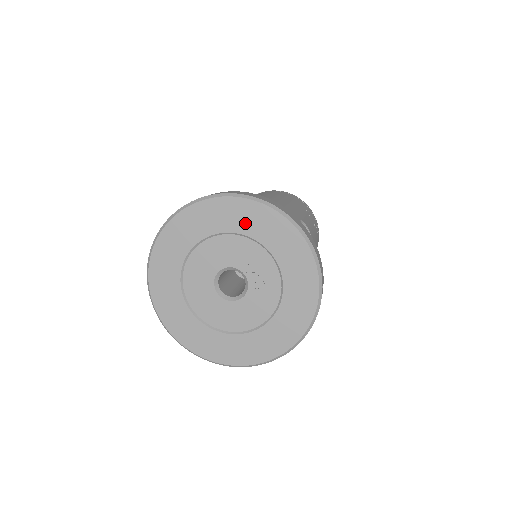
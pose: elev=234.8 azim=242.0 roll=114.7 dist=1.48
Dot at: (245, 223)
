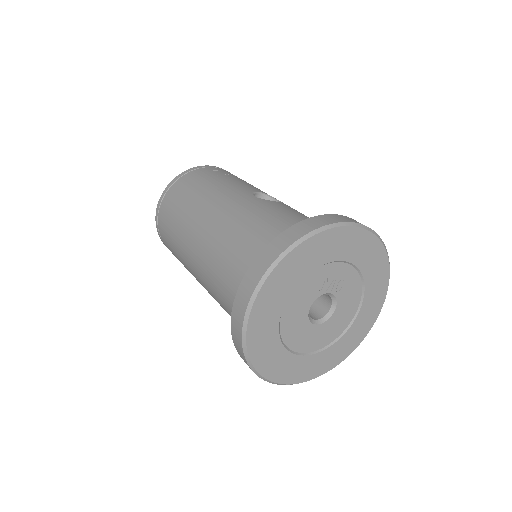
Dot at: (299, 270)
